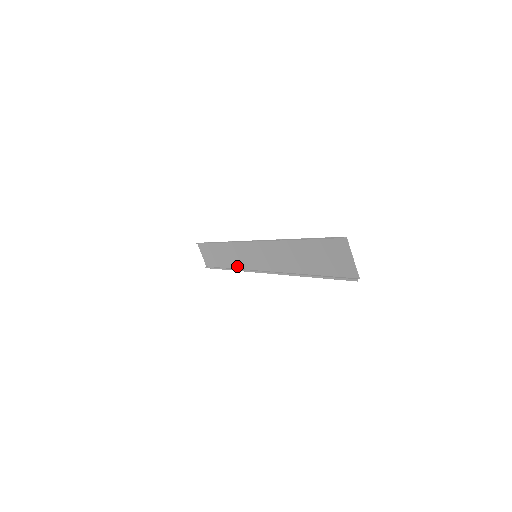
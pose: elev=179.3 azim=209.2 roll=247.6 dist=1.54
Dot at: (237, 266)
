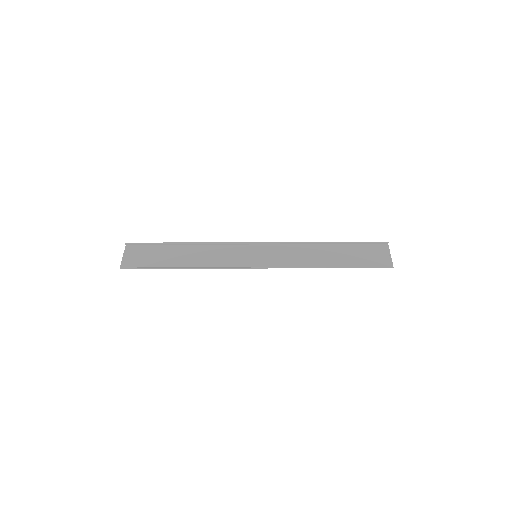
Dot at: (207, 265)
